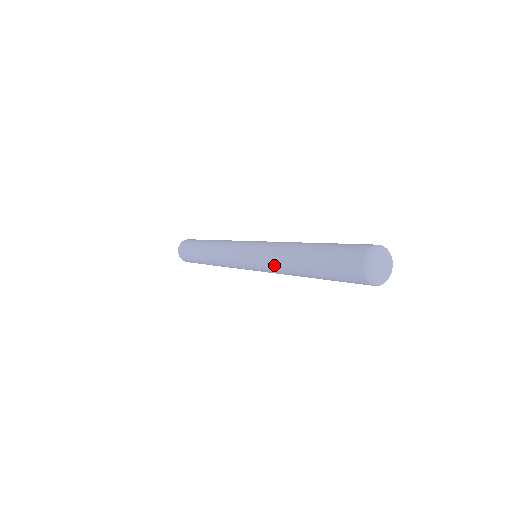
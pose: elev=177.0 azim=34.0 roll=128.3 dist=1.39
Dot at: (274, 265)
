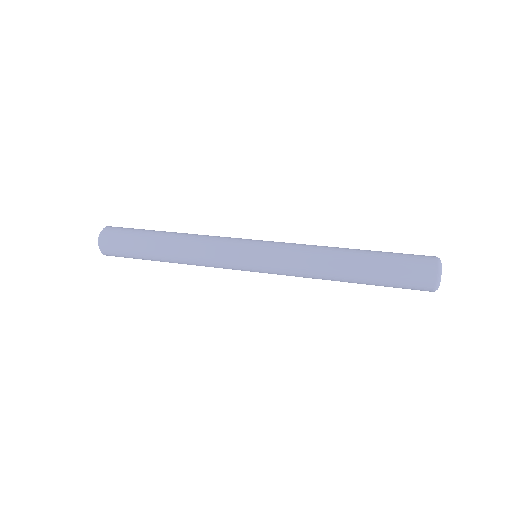
Dot at: (307, 266)
